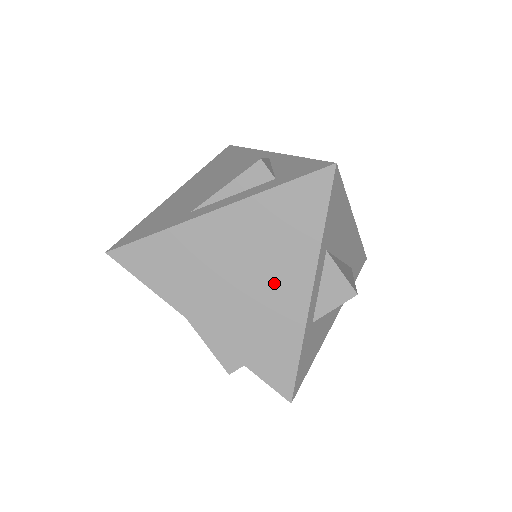
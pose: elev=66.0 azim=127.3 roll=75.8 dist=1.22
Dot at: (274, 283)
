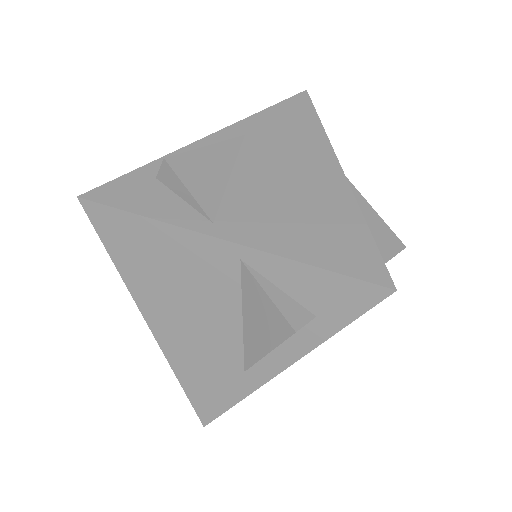
Dot at: occluded
